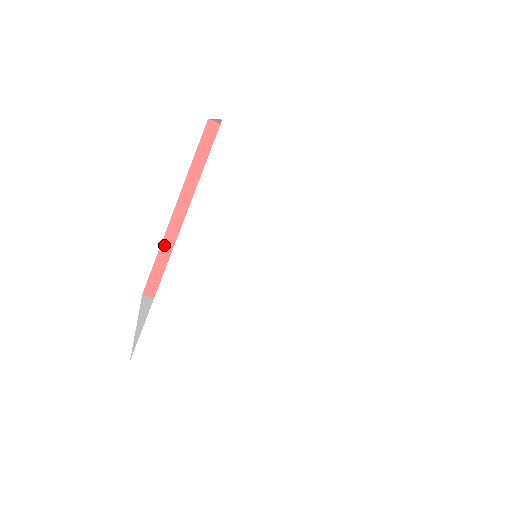
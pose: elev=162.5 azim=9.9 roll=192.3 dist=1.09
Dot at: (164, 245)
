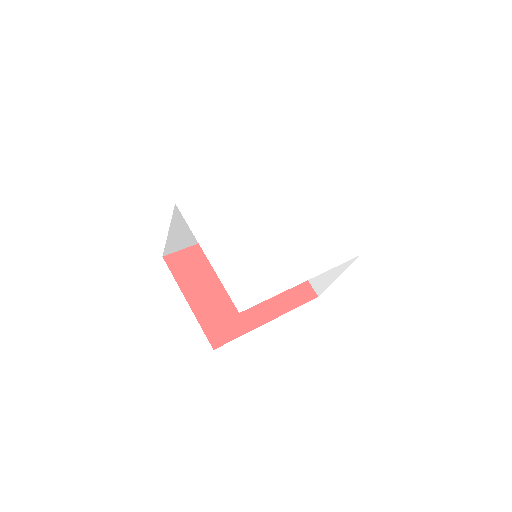
Dot at: (198, 245)
